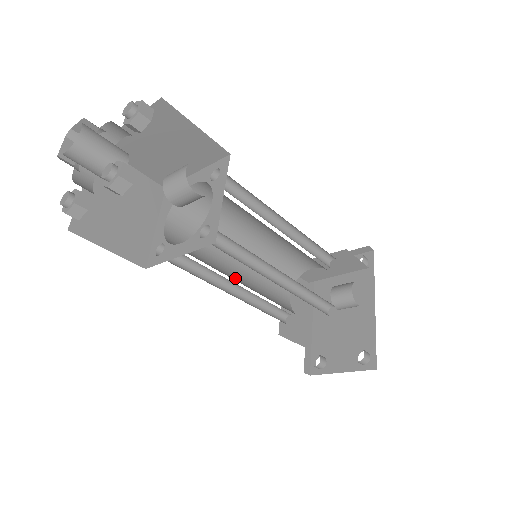
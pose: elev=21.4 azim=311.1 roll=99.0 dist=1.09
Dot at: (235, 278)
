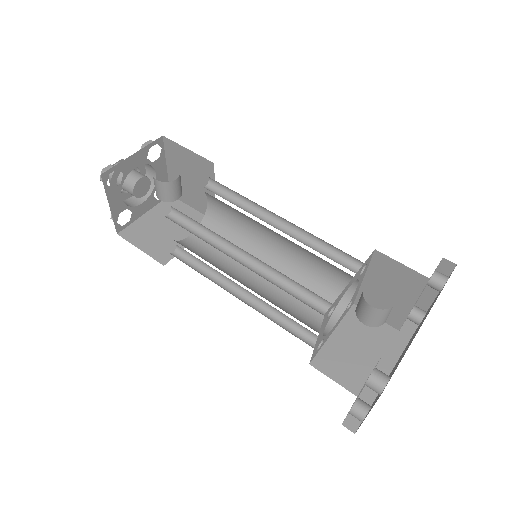
Dot at: (243, 282)
